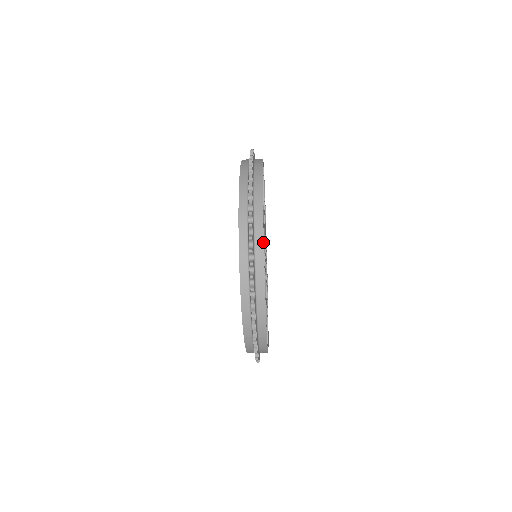
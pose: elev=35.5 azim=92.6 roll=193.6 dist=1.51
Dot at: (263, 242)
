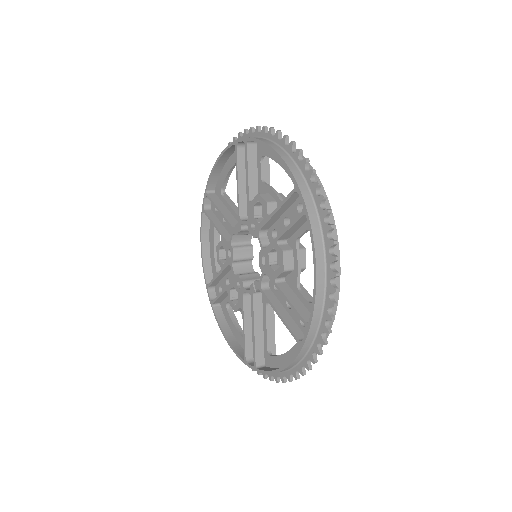
Dot at: (336, 232)
